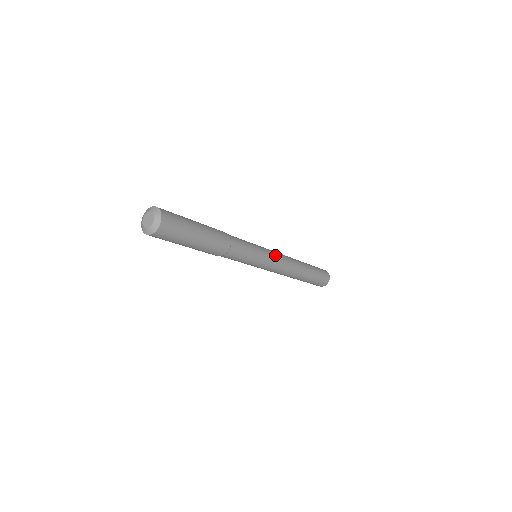
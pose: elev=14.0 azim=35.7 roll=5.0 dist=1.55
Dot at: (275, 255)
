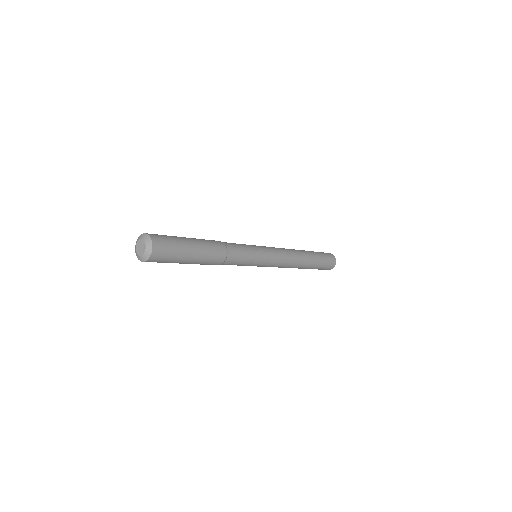
Dot at: (276, 254)
